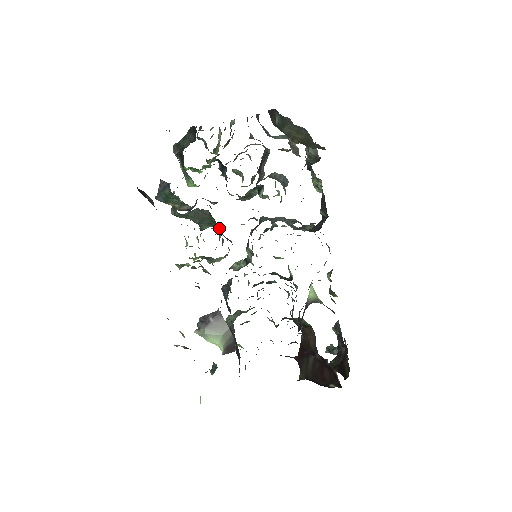
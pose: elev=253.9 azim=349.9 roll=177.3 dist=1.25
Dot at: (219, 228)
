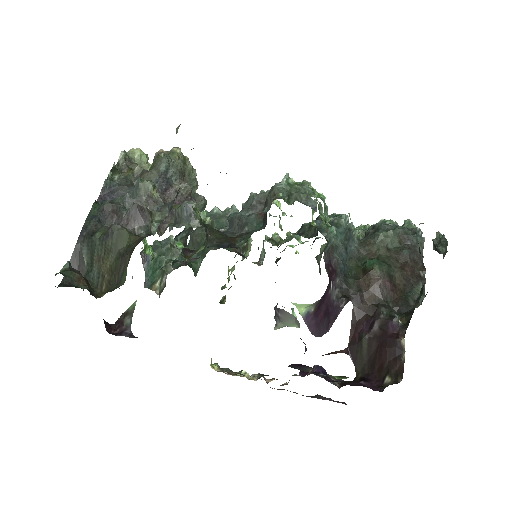
Dot at: occluded
